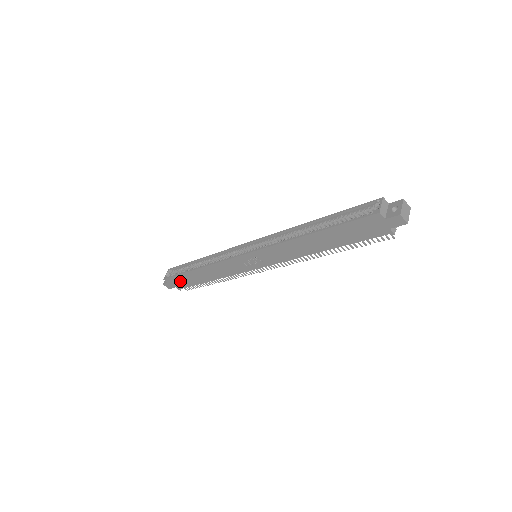
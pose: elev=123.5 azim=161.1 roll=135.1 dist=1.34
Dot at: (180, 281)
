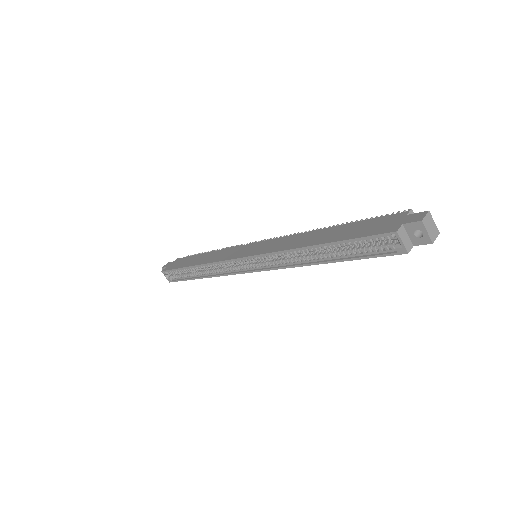
Dot at: occluded
